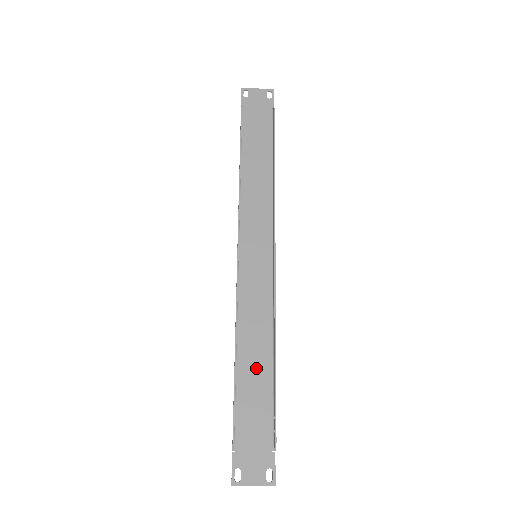
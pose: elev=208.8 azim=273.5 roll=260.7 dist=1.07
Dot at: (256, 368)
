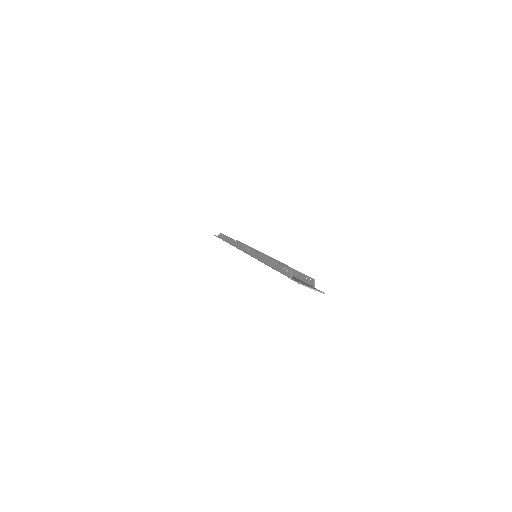
Dot at: occluded
